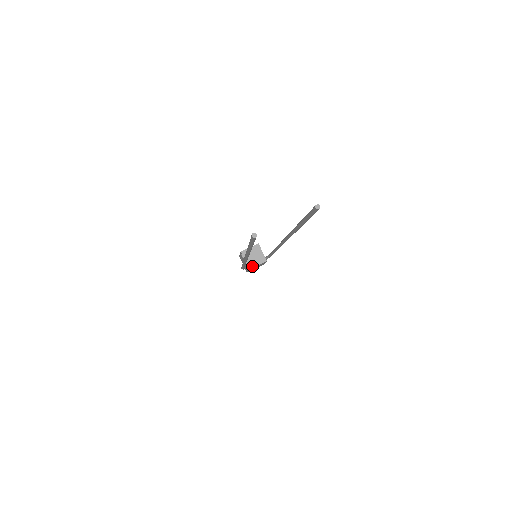
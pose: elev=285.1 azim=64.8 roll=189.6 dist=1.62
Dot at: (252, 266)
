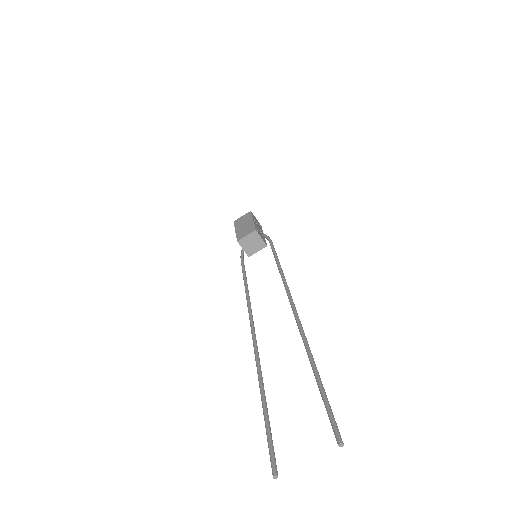
Dot at: (252, 253)
